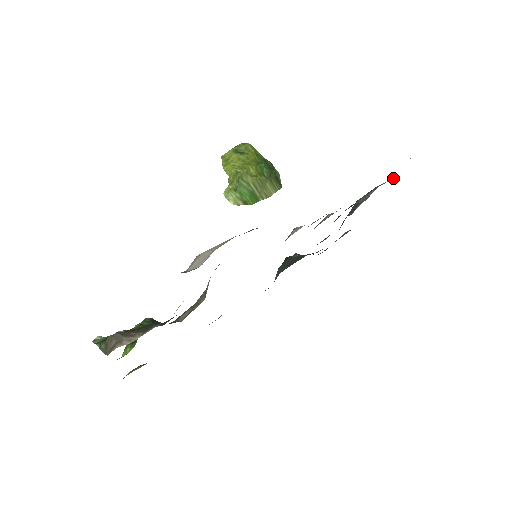
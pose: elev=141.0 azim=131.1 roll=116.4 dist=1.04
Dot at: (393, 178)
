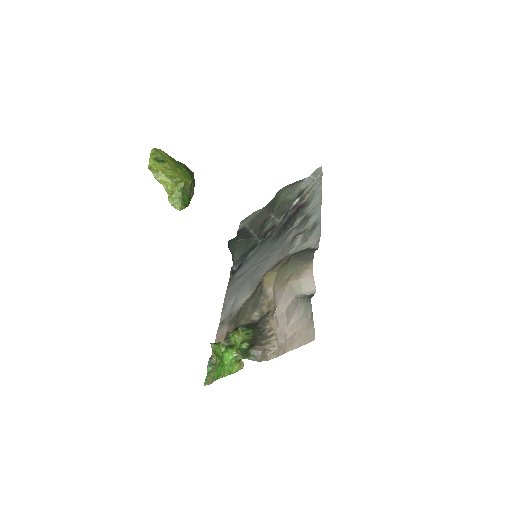
Dot at: (307, 179)
